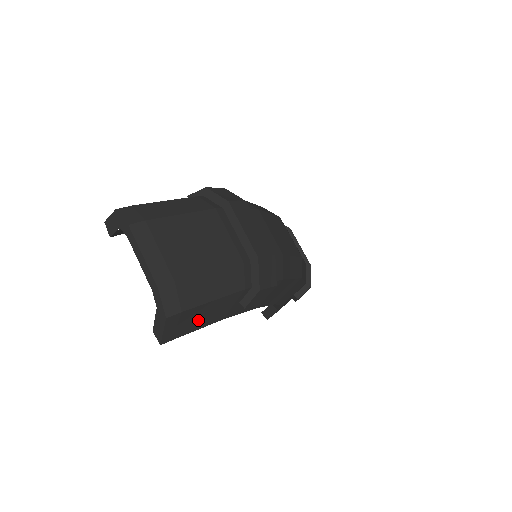
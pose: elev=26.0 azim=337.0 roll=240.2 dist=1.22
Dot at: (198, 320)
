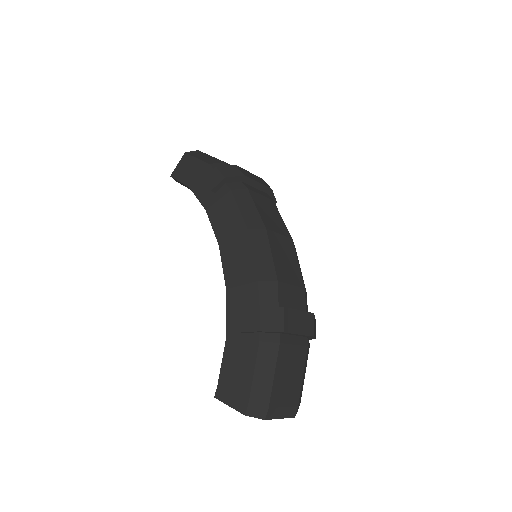
Dot at: occluded
